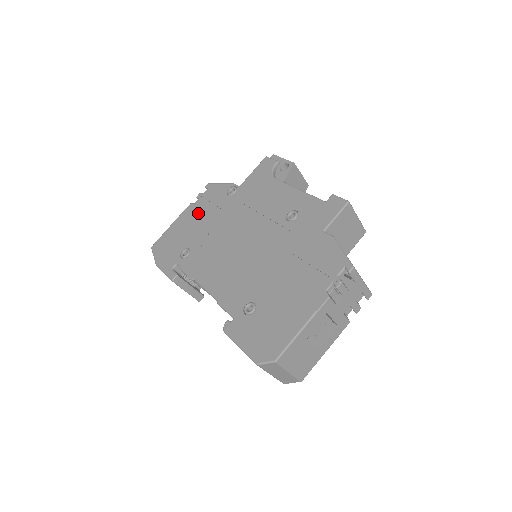
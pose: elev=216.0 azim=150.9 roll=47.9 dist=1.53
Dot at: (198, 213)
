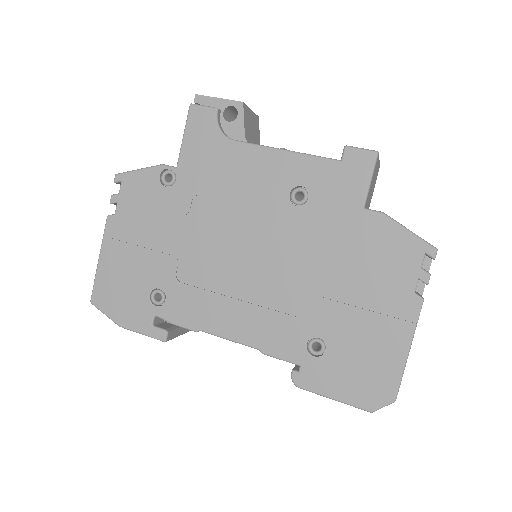
Dot at: (133, 229)
